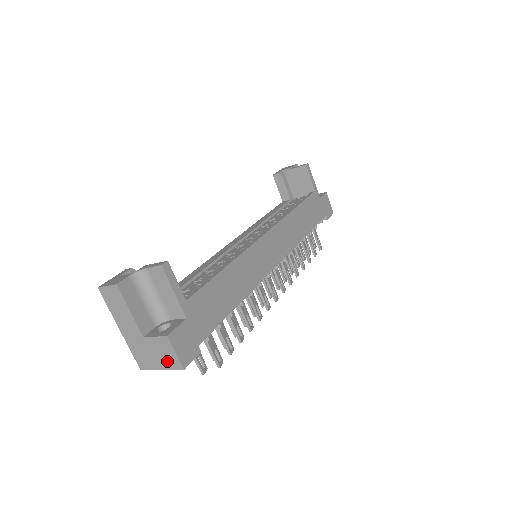
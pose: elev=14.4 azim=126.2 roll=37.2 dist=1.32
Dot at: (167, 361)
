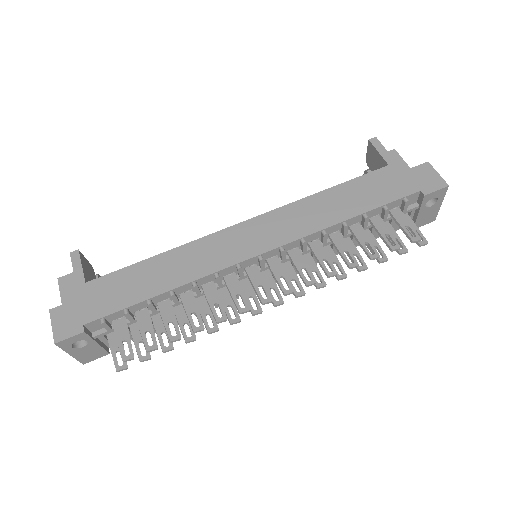
Dot at: occluded
